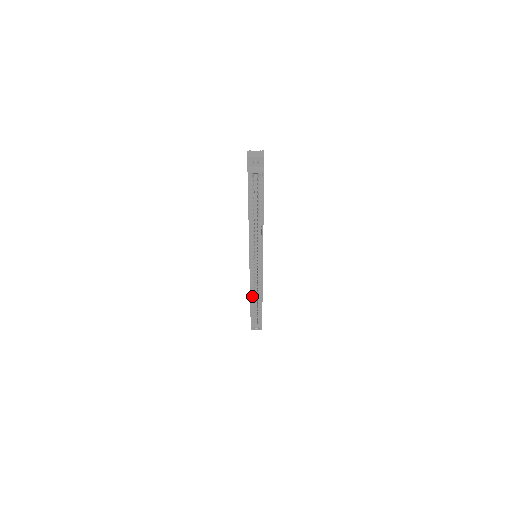
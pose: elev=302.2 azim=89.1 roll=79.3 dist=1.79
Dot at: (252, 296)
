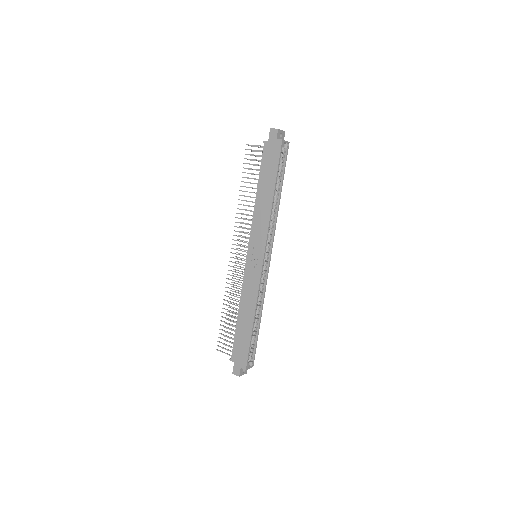
Dot at: (253, 310)
